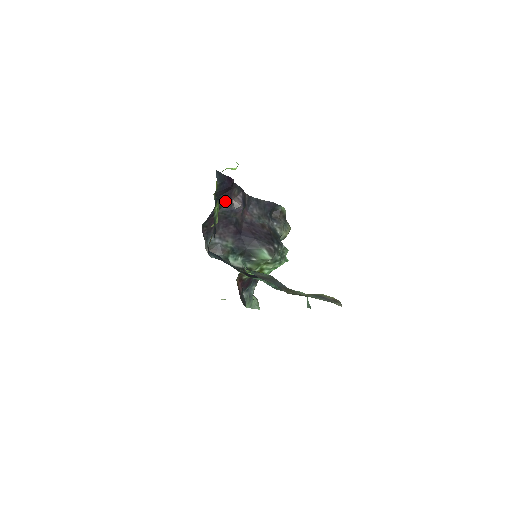
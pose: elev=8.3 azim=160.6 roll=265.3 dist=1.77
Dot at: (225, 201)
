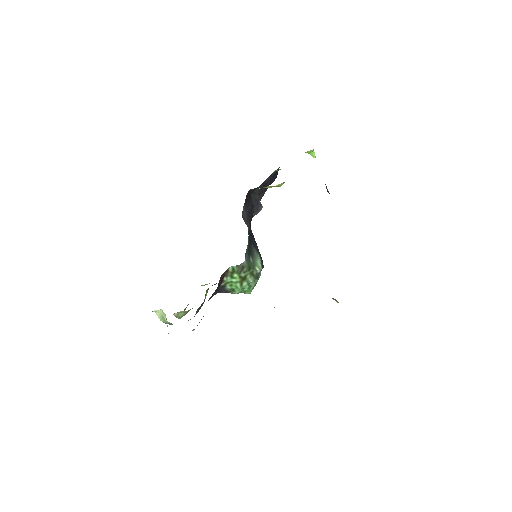
Dot at: (258, 193)
